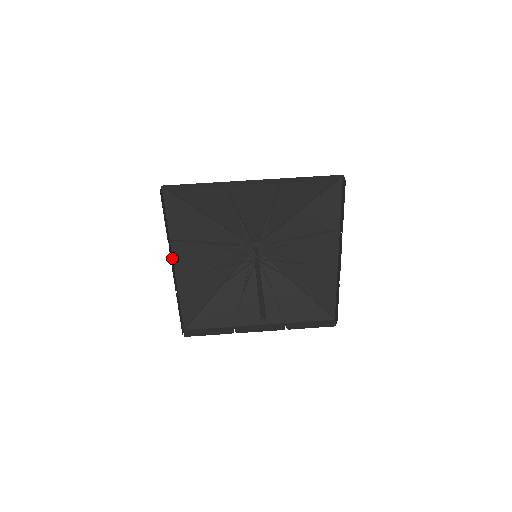
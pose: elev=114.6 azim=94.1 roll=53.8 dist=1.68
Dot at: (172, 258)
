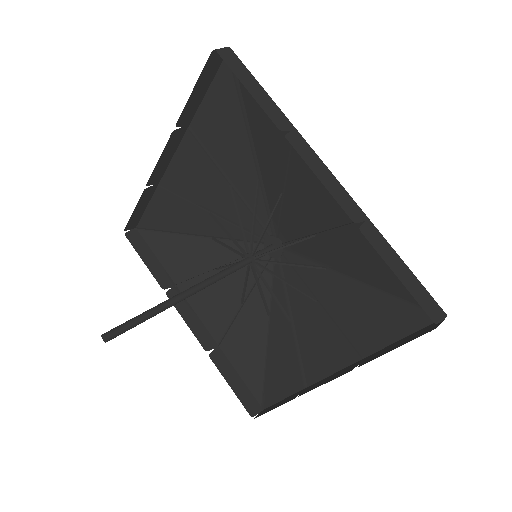
Dot at: (176, 148)
